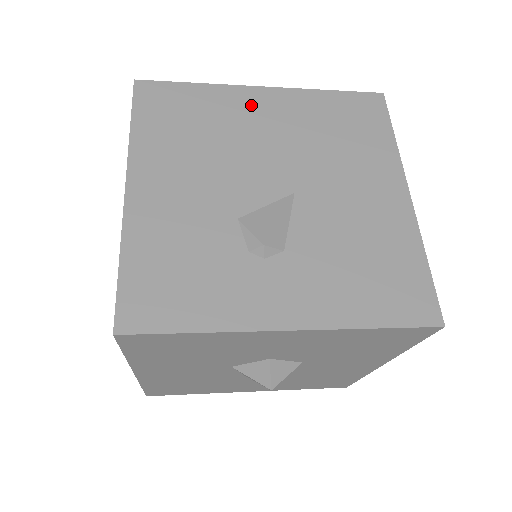
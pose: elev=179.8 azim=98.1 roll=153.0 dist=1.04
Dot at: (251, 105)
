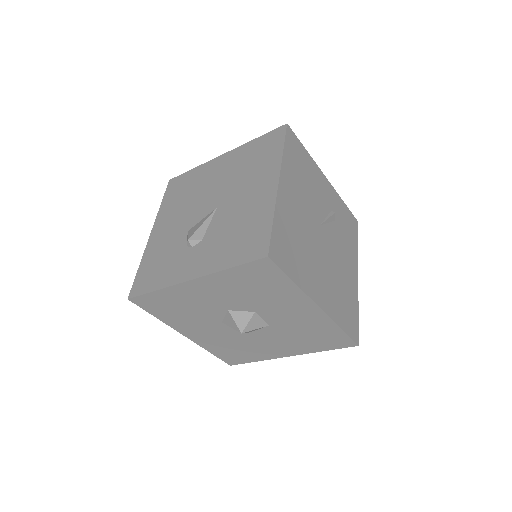
Dot at: (213, 168)
